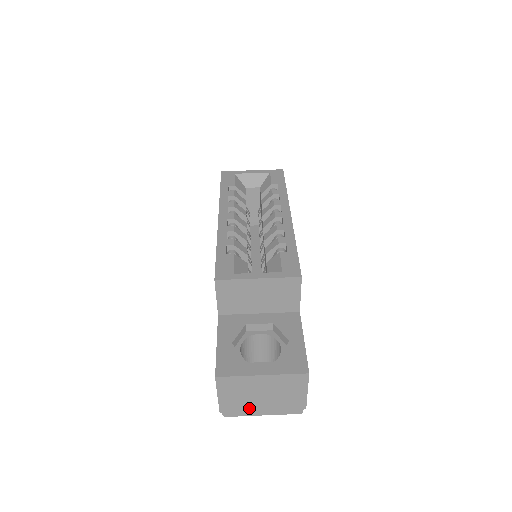
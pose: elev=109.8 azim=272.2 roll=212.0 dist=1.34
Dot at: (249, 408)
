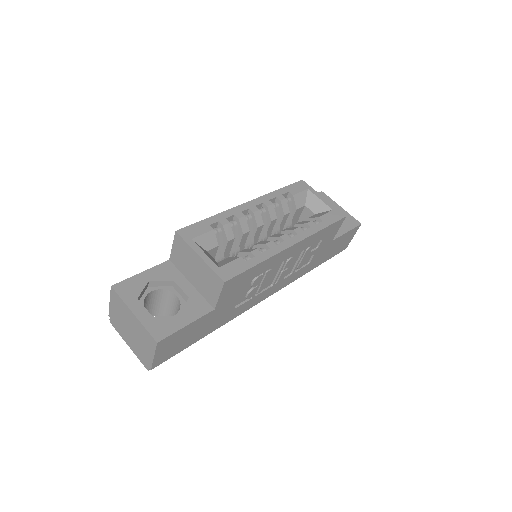
Dot at: (123, 331)
